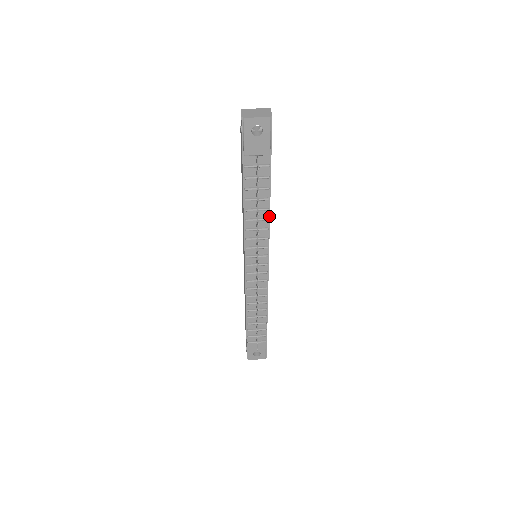
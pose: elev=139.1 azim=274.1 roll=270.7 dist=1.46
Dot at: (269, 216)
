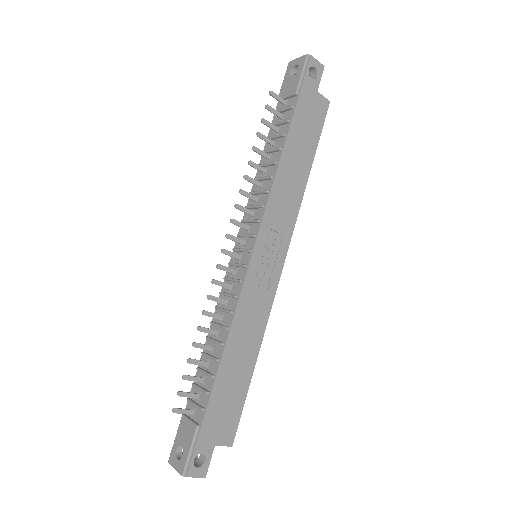
Dot at: (275, 174)
